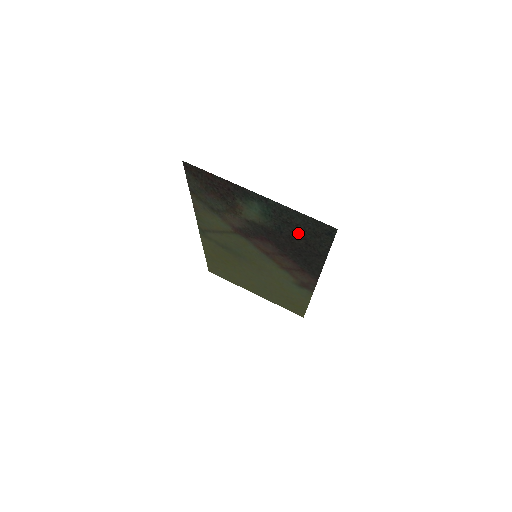
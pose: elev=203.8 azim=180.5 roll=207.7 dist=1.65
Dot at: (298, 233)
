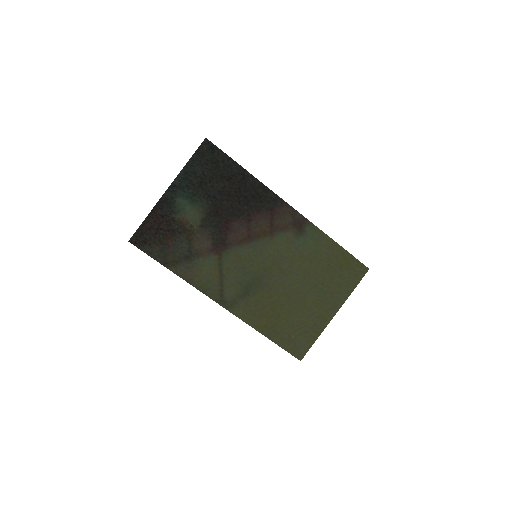
Dot at: (214, 180)
